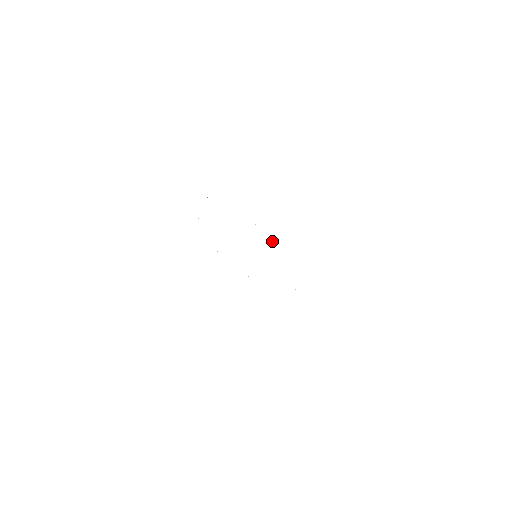
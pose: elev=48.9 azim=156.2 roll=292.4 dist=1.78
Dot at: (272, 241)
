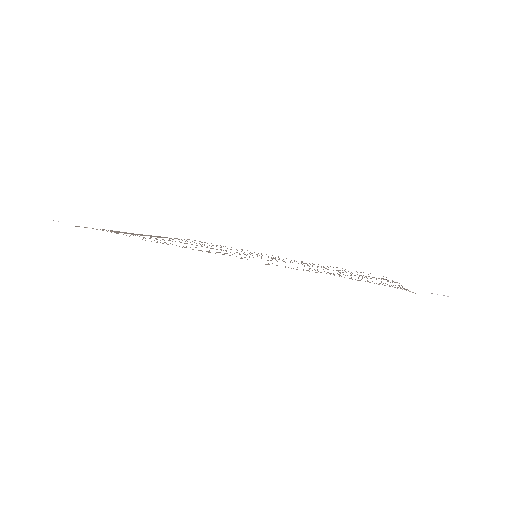
Dot at: occluded
